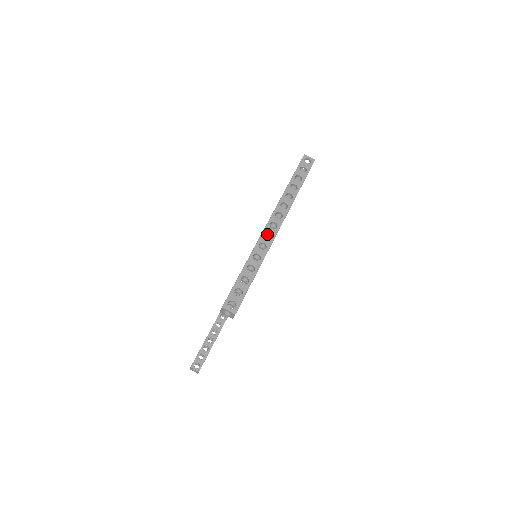
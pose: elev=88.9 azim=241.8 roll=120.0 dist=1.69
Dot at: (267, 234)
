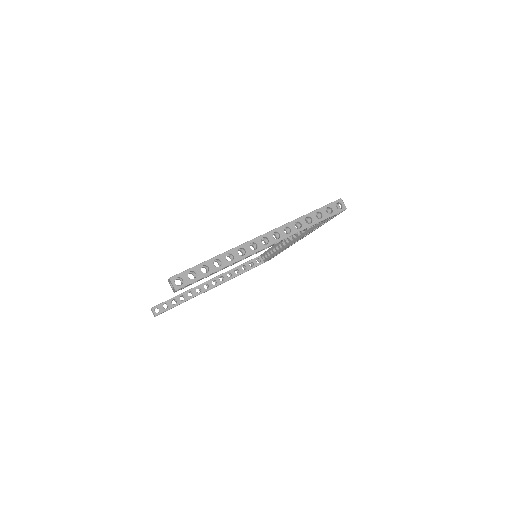
Dot at: occluded
